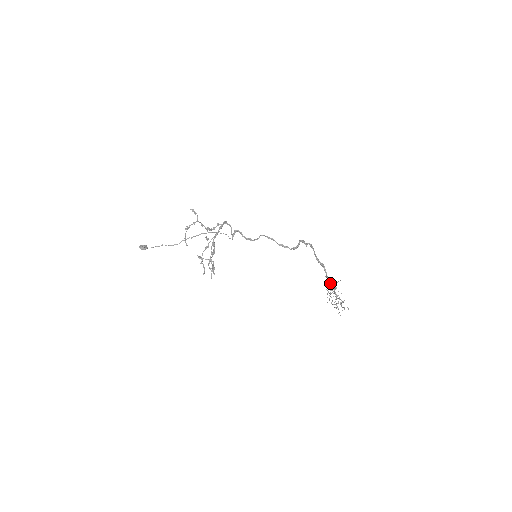
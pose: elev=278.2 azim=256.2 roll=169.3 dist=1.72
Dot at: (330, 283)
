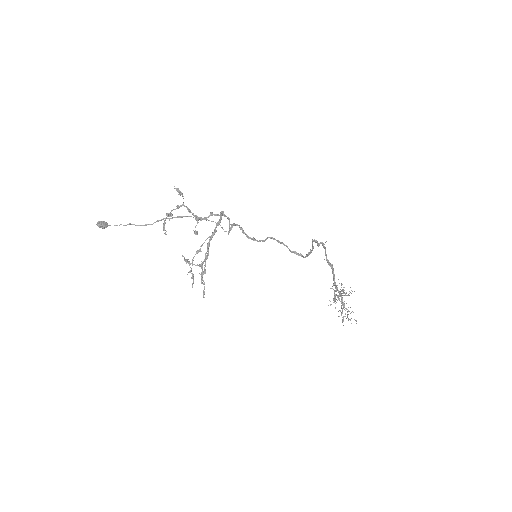
Dot at: occluded
